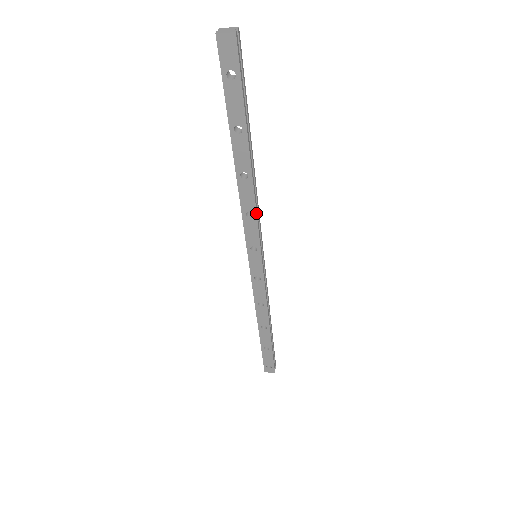
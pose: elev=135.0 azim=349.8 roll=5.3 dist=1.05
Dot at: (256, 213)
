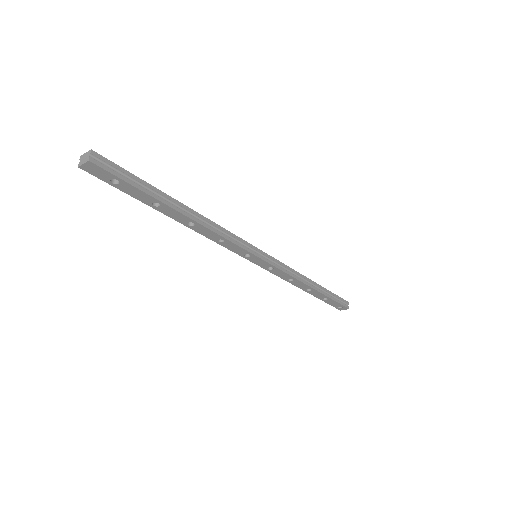
Dot at: (225, 238)
